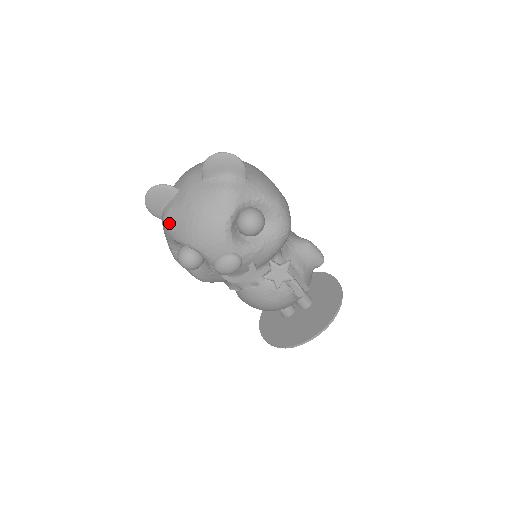
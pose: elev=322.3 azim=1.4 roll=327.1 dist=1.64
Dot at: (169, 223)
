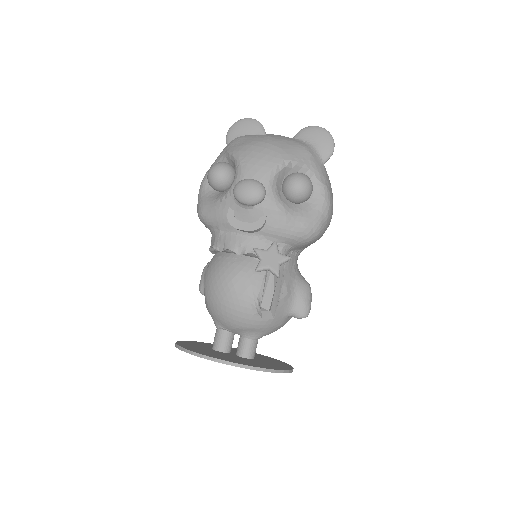
Dot at: (237, 140)
